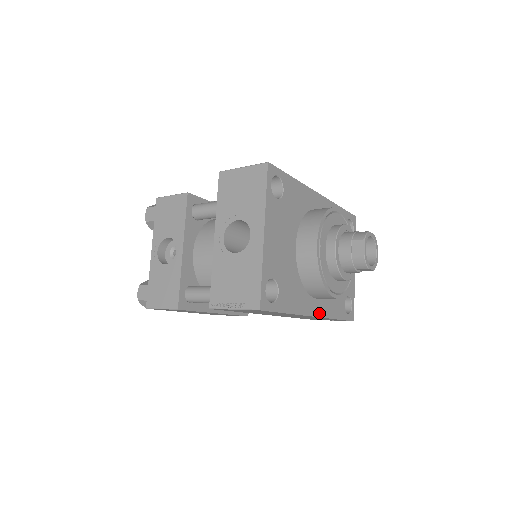
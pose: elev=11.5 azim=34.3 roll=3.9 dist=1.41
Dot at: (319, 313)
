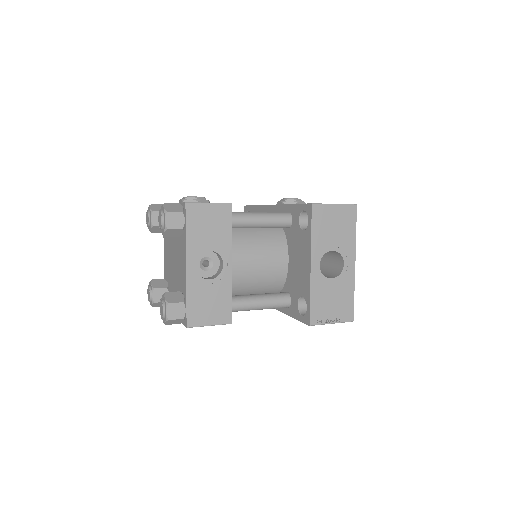
Dot at: occluded
